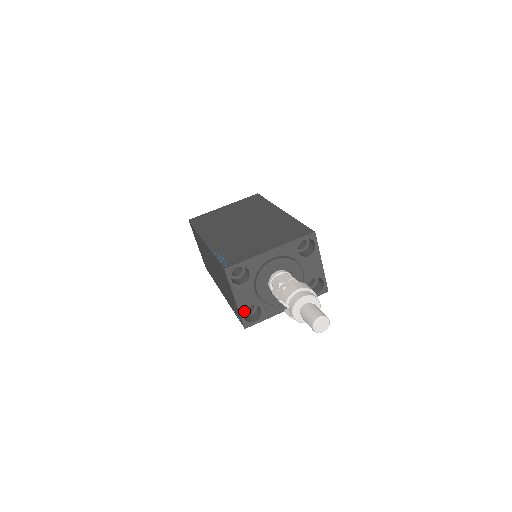
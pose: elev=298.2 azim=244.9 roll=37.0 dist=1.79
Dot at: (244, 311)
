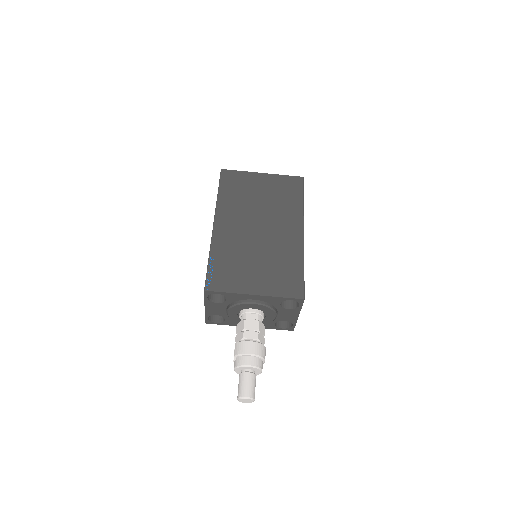
Dot at: (210, 315)
